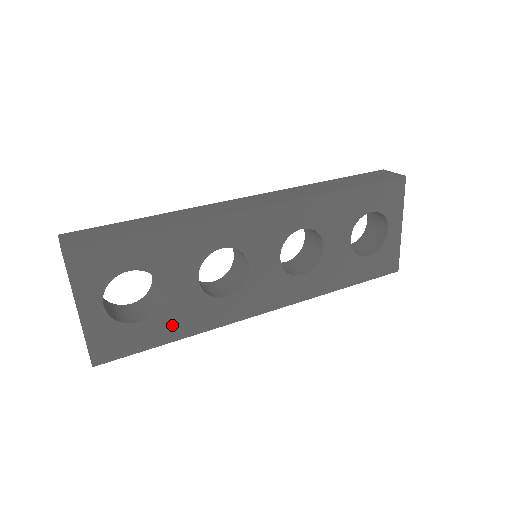
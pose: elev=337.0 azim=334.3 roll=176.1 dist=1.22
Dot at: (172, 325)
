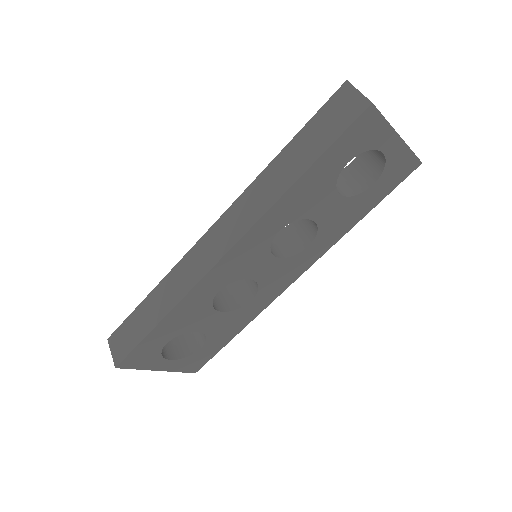
Dot at: (225, 334)
